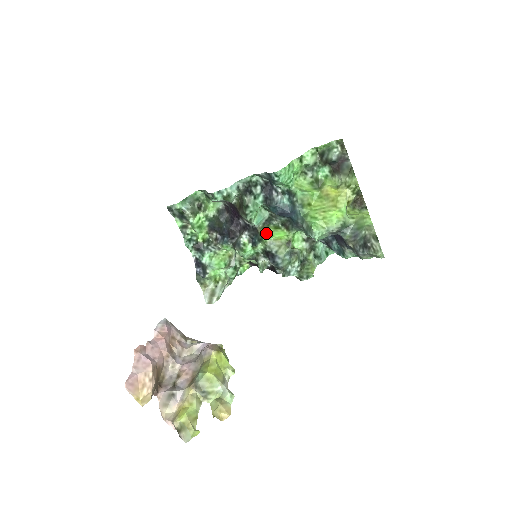
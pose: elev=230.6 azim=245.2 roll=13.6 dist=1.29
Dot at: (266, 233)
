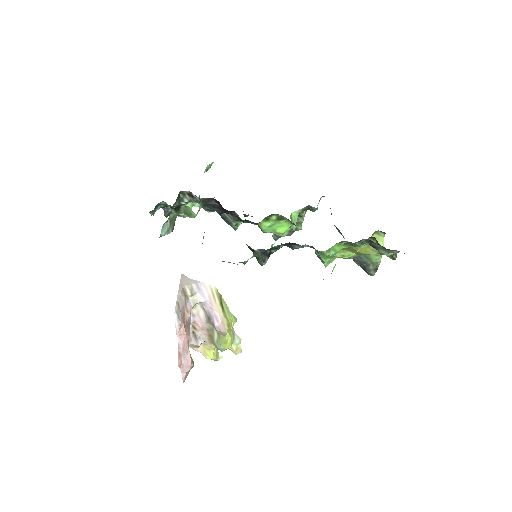
Dot at: (268, 229)
